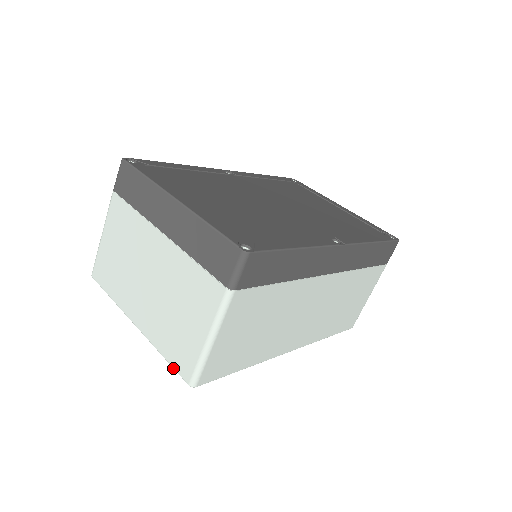
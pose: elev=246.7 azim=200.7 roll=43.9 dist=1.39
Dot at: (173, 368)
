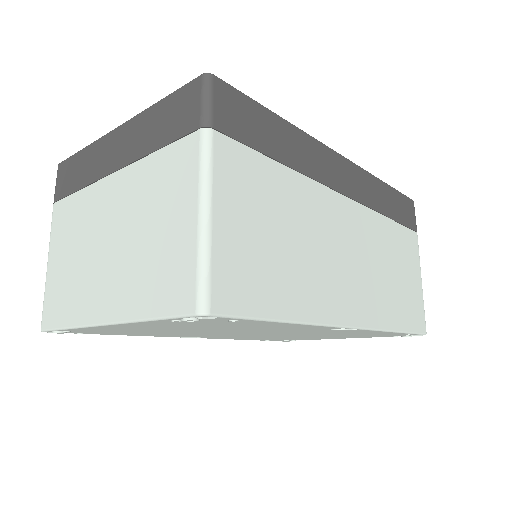
Dot at: (167, 318)
